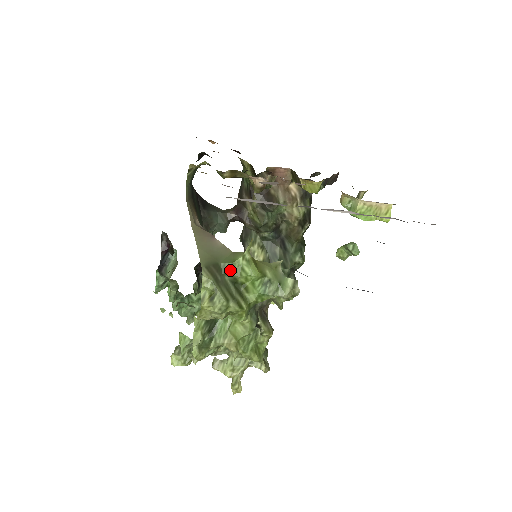
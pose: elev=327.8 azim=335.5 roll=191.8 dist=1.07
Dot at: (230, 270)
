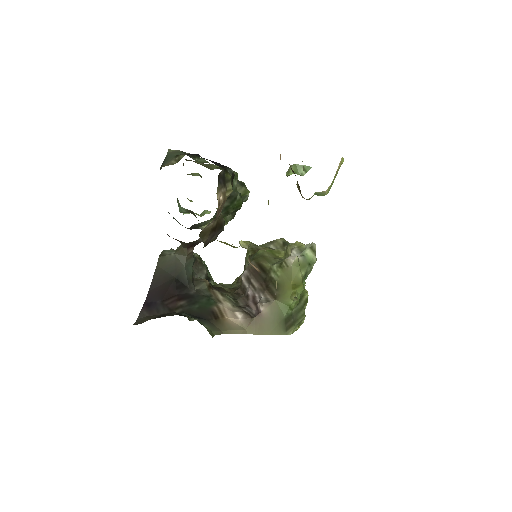
Dot at: occluded
